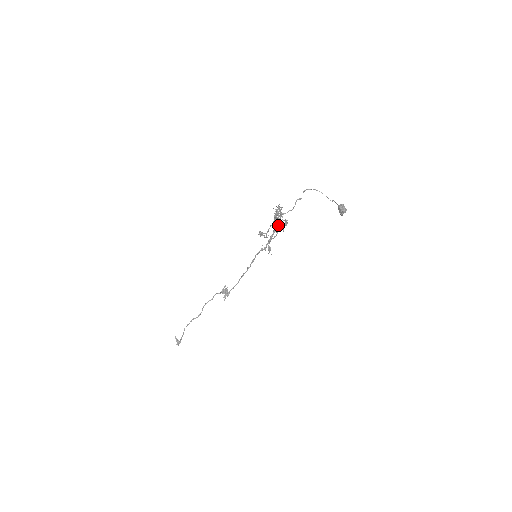
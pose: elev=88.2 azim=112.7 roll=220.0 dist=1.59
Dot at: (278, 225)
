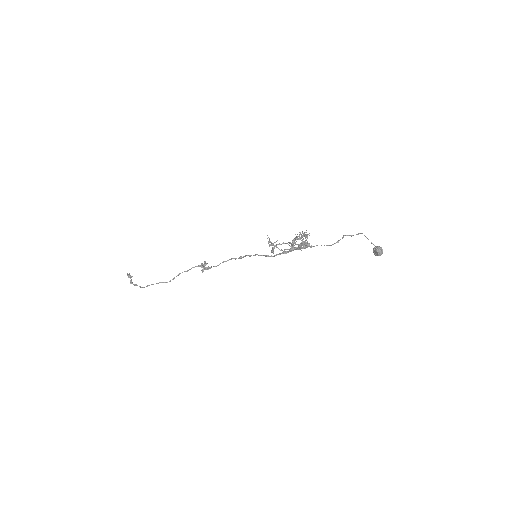
Dot at: occluded
